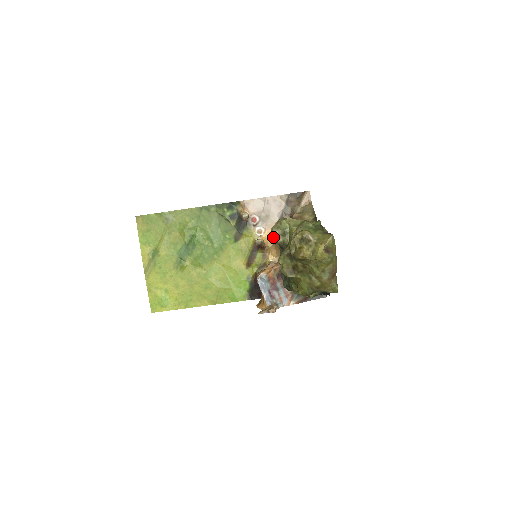
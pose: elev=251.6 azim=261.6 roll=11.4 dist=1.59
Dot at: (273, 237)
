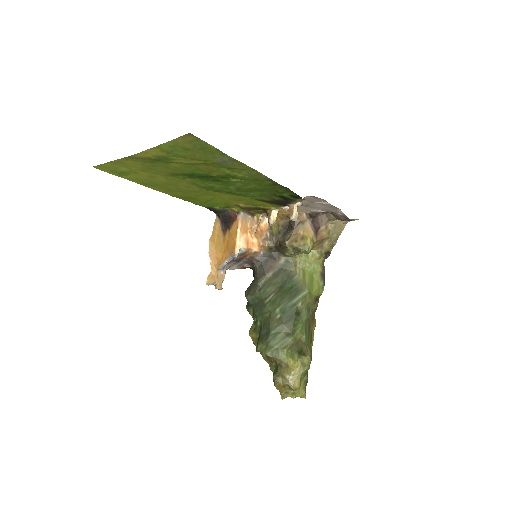
Dot at: (286, 245)
